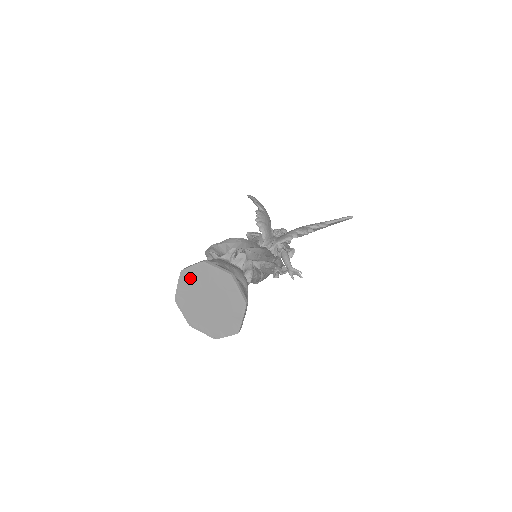
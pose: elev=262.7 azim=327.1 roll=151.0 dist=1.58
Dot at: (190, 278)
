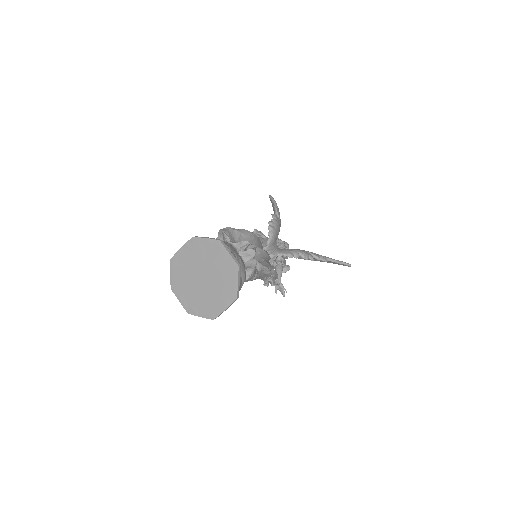
Dot at: (198, 248)
